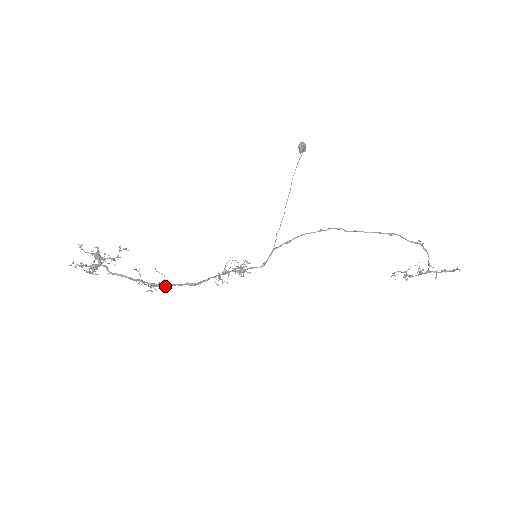
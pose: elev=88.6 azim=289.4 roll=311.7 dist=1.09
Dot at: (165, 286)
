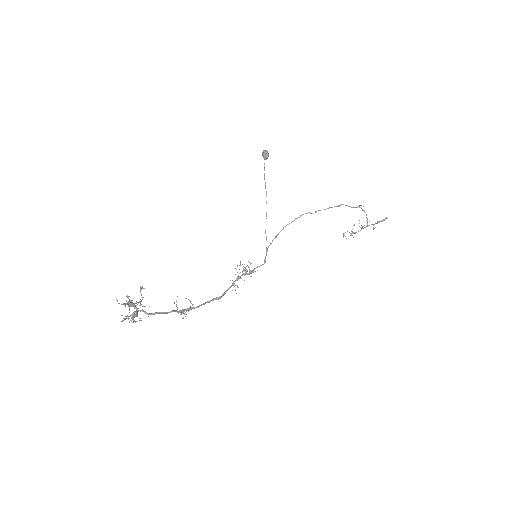
Dot at: occluded
